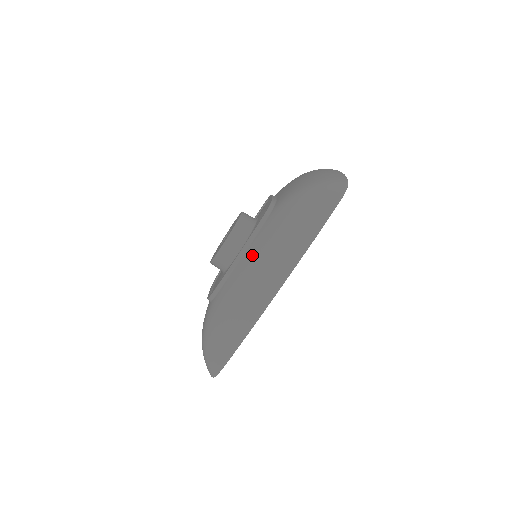
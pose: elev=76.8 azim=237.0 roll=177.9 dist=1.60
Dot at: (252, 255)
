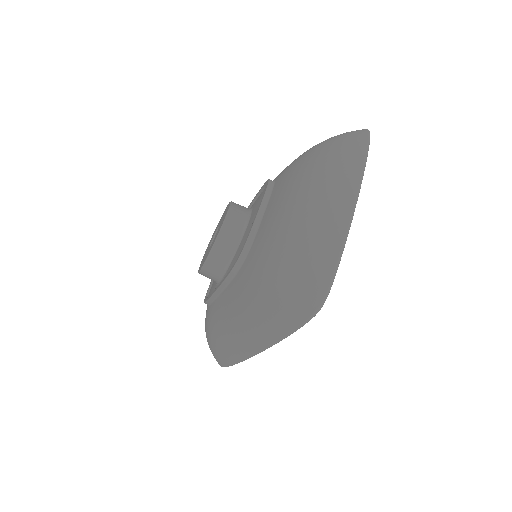
Dot at: (226, 305)
